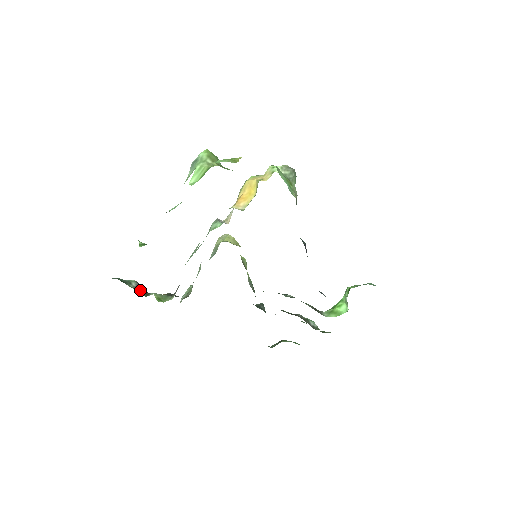
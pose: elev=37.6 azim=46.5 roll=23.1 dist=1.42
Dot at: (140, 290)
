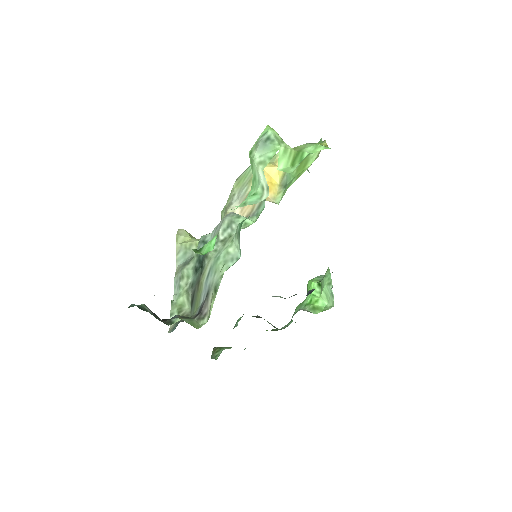
Dot at: (157, 317)
